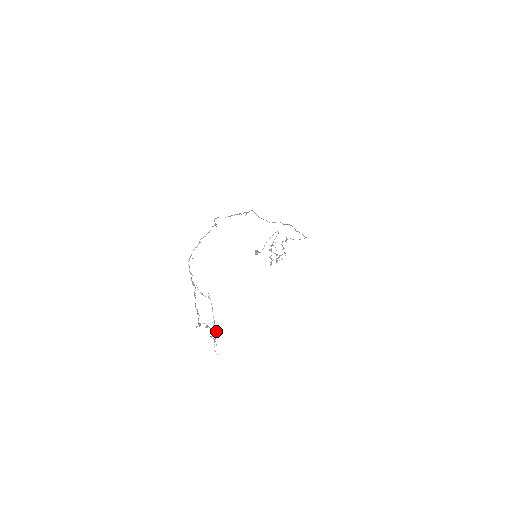
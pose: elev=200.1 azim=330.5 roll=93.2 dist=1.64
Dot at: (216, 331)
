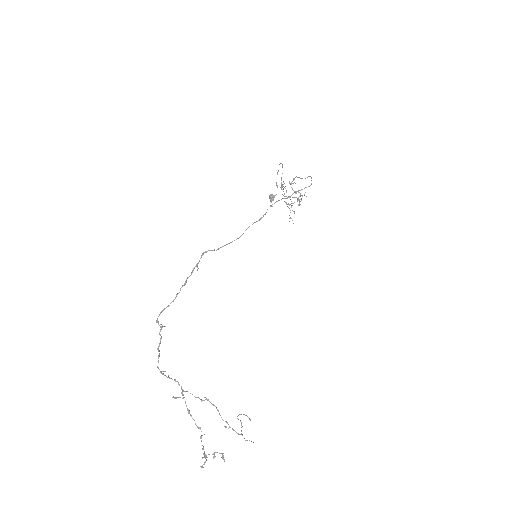
Dot at: occluded
